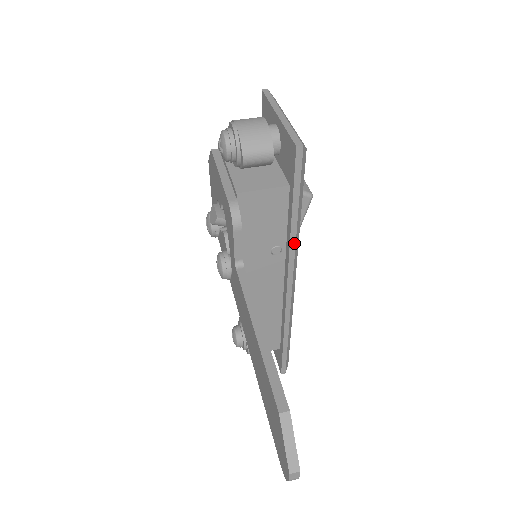
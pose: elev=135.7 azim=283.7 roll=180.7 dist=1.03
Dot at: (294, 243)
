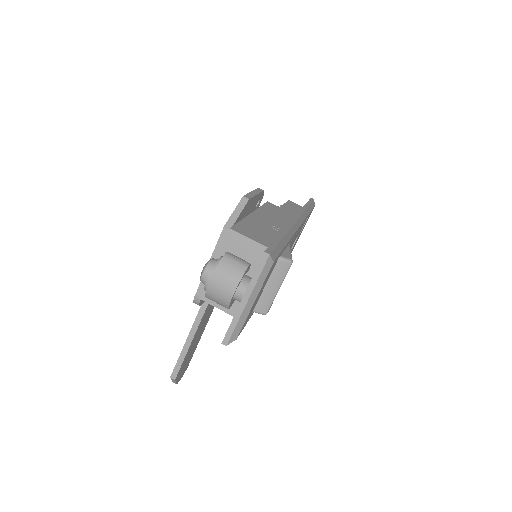
Dot at: occluded
